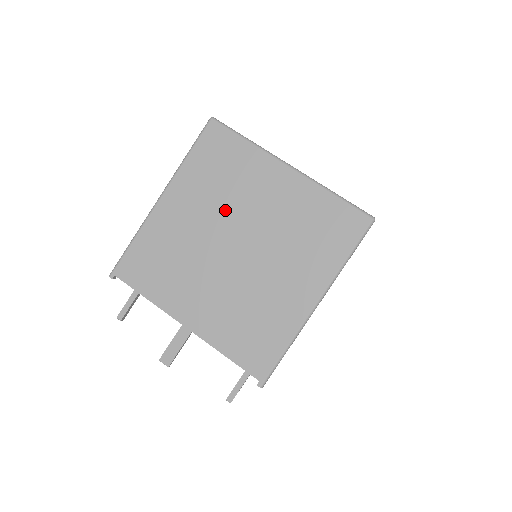
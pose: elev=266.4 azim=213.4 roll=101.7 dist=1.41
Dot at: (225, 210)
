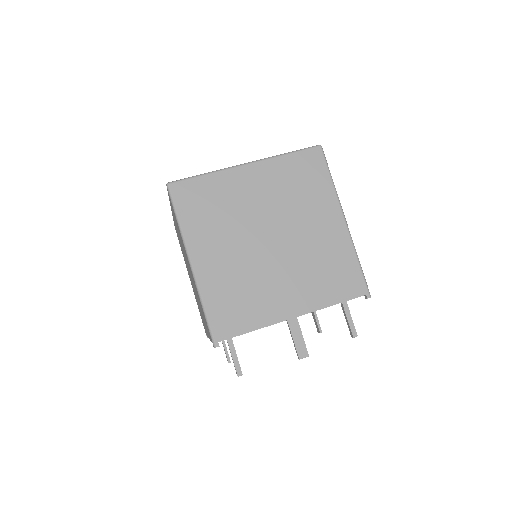
Dot at: (239, 227)
